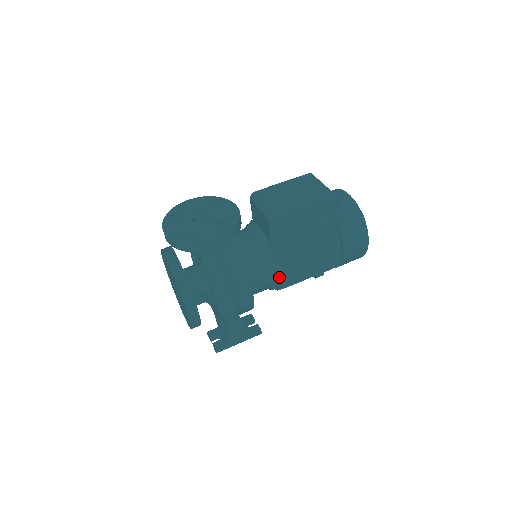
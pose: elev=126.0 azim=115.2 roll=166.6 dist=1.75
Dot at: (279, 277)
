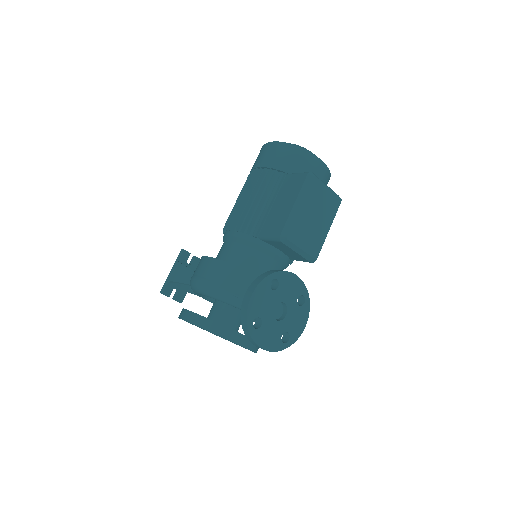
Dot at: occluded
